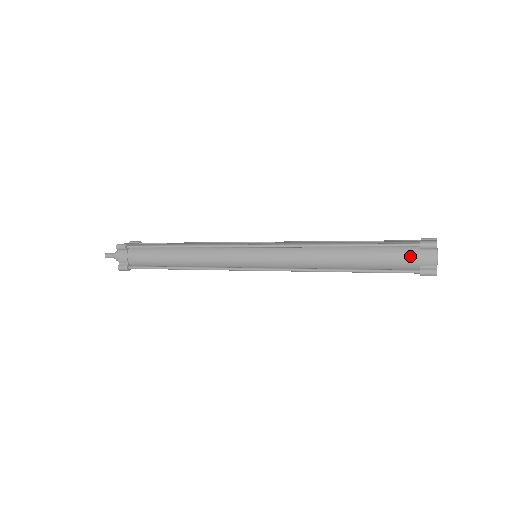
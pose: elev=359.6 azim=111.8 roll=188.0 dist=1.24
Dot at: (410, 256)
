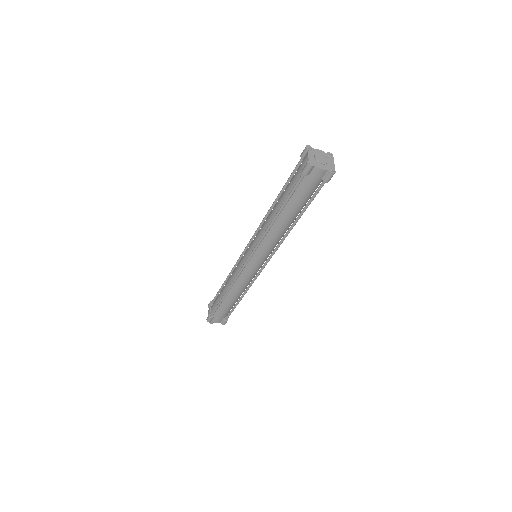
Dot at: (298, 169)
